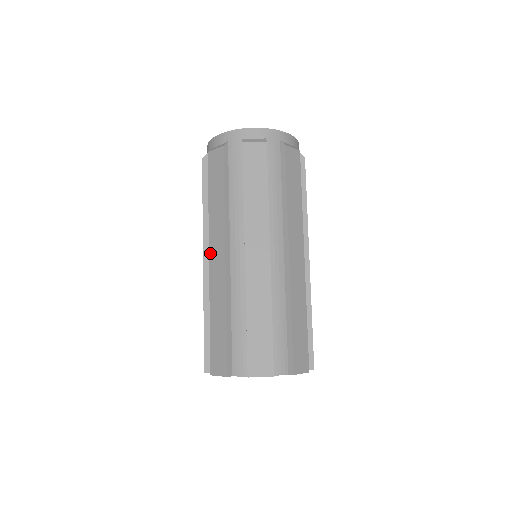
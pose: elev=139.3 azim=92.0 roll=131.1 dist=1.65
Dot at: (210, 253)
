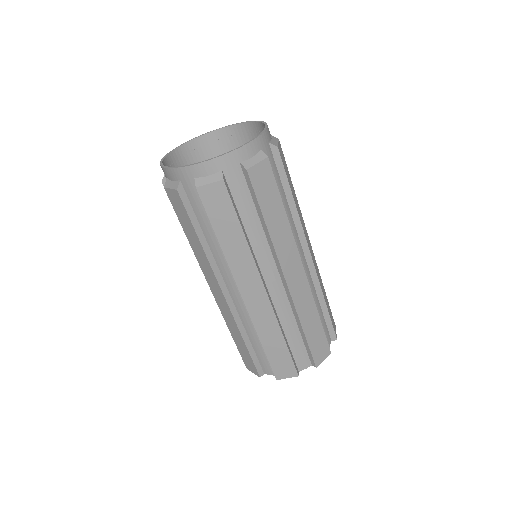
Dot at: (241, 290)
